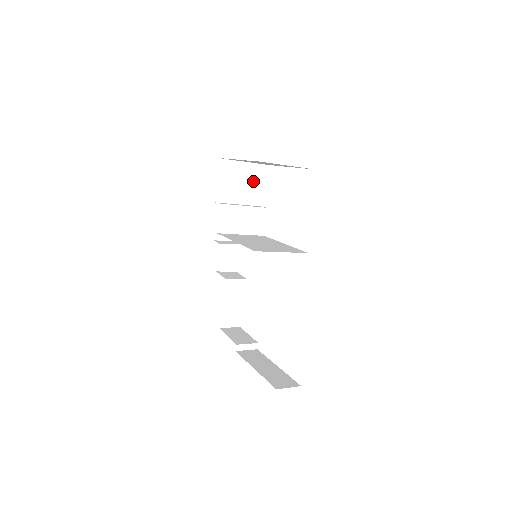
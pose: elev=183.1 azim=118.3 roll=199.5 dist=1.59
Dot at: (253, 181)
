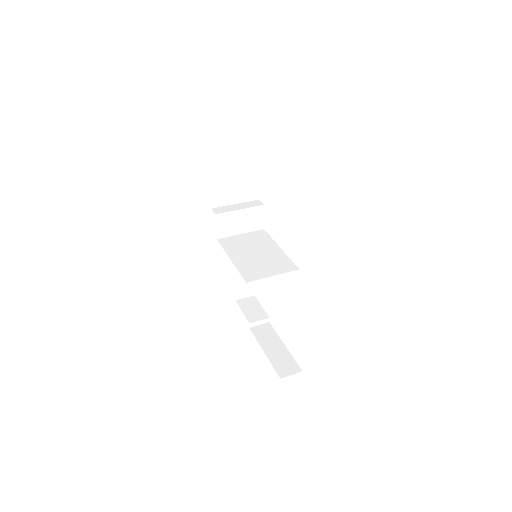
Dot at: (247, 179)
